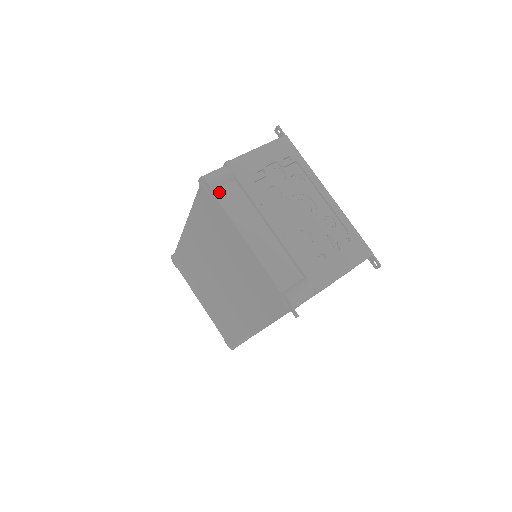
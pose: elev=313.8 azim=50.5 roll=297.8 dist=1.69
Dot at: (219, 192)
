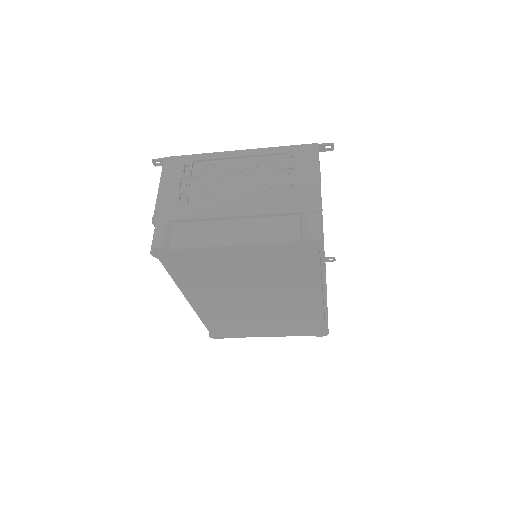
Dot at: (174, 243)
